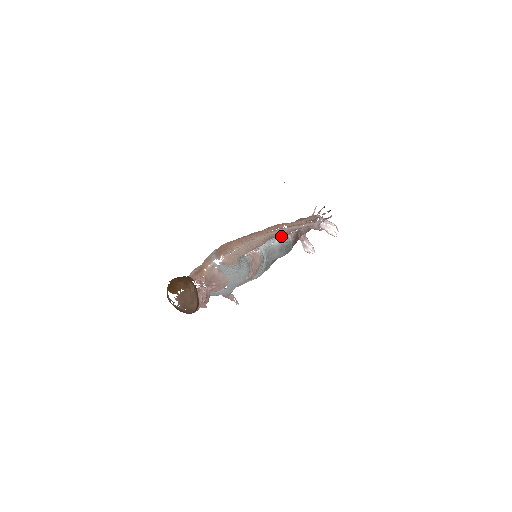
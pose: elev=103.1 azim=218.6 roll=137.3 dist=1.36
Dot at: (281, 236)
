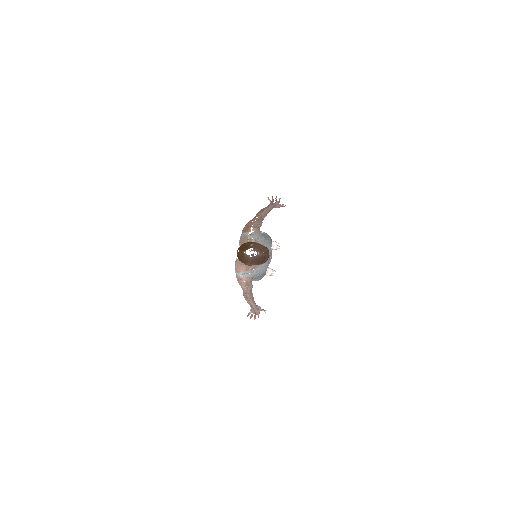
Dot at: occluded
